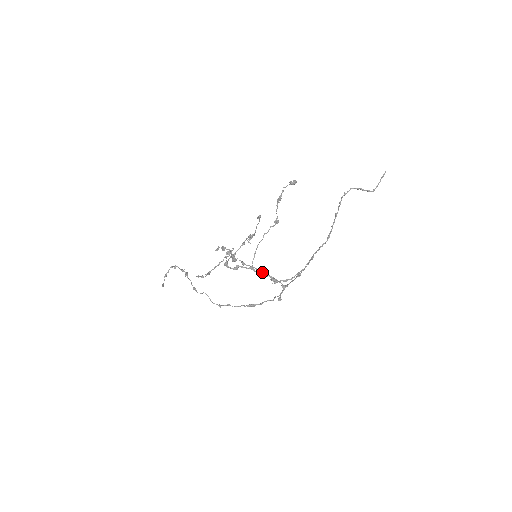
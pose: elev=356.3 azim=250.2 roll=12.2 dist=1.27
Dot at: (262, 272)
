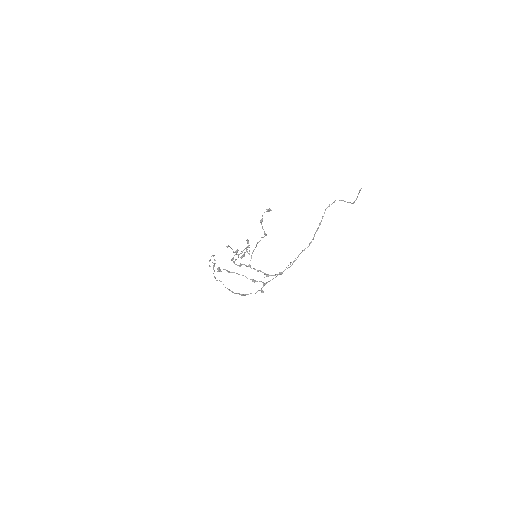
Dot at: occluded
